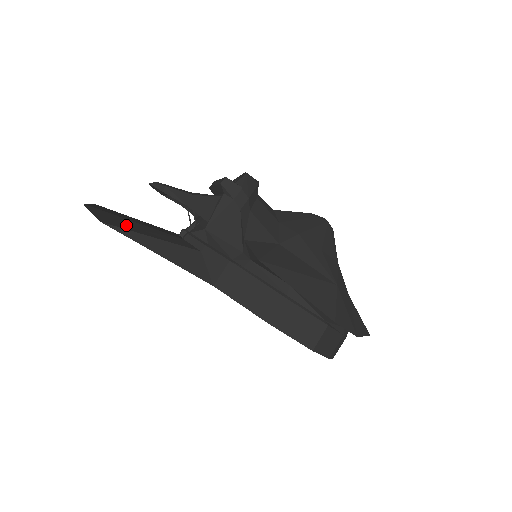
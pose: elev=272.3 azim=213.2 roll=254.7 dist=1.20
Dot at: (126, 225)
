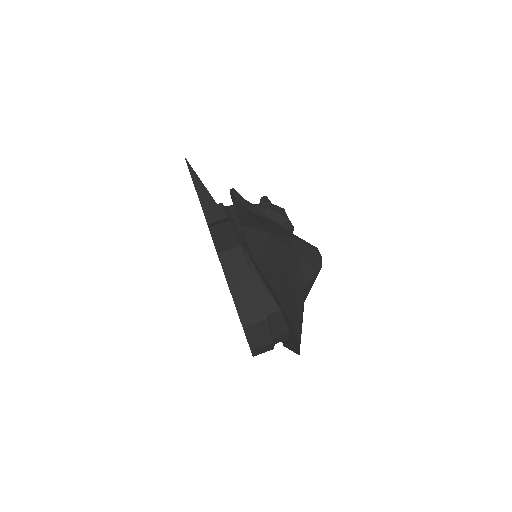
Dot at: occluded
